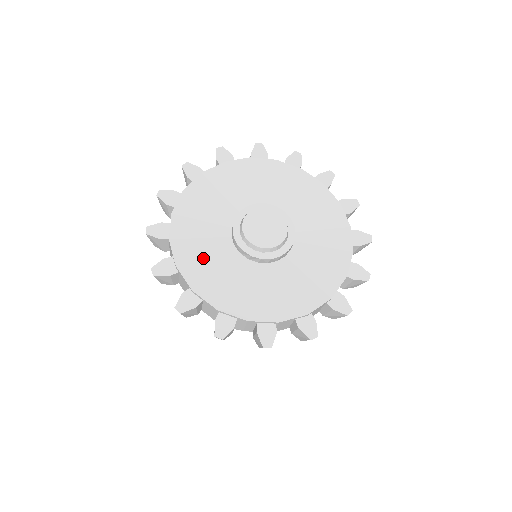
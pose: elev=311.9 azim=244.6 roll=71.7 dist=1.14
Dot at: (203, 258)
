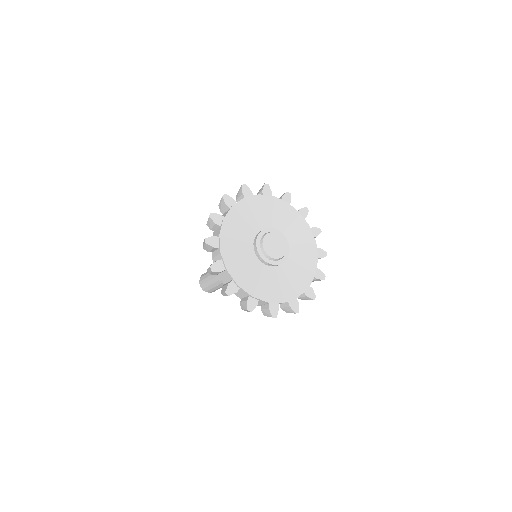
Dot at: (249, 275)
